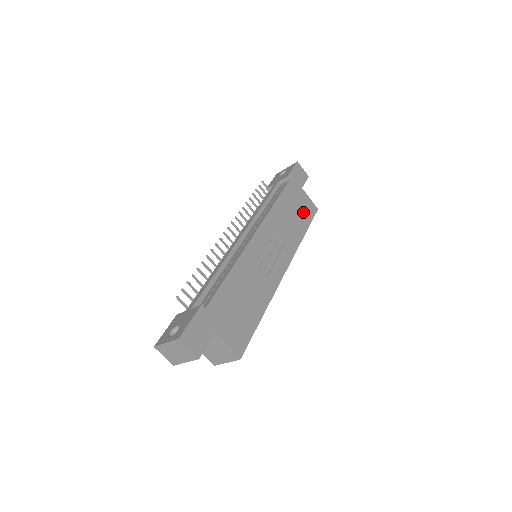
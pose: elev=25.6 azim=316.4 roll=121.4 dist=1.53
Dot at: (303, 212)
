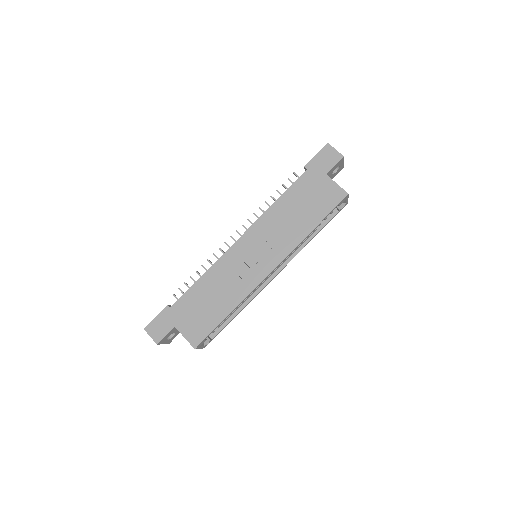
Dot at: (319, 203)
